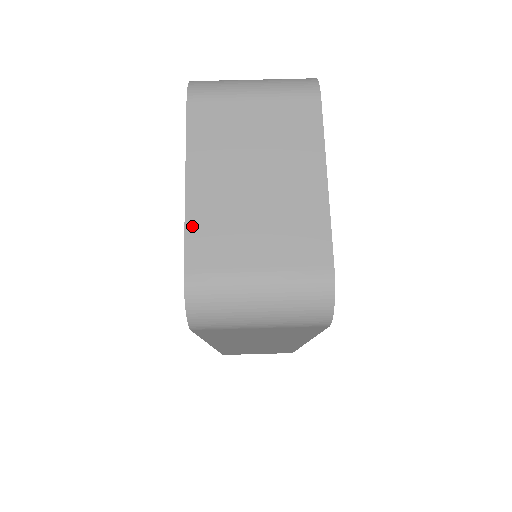
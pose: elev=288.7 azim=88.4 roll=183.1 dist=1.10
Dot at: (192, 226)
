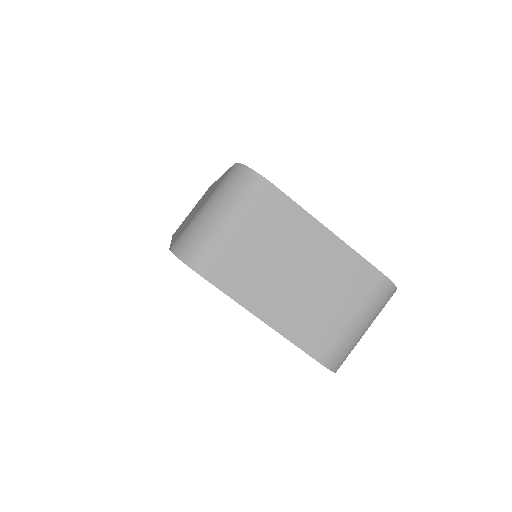
Dot at: (294, 338)
